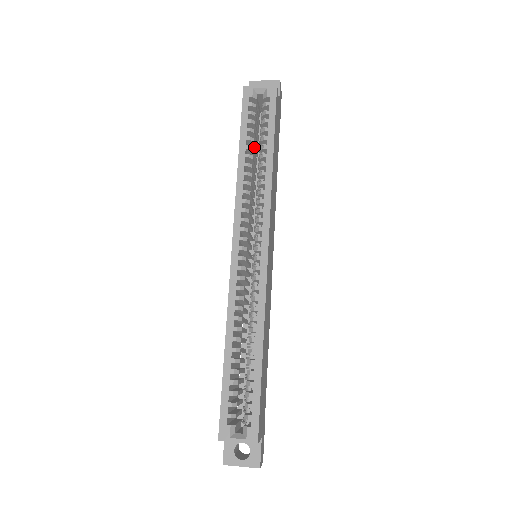
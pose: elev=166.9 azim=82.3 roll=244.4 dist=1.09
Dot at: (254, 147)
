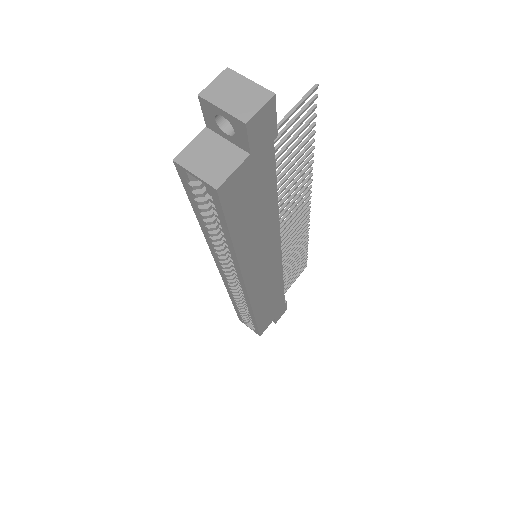
Dot at: occluded
